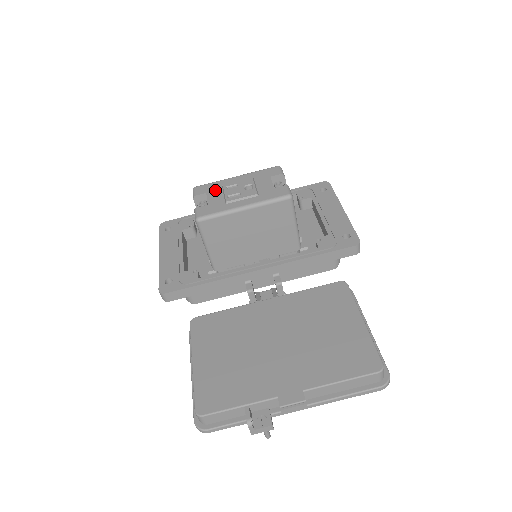
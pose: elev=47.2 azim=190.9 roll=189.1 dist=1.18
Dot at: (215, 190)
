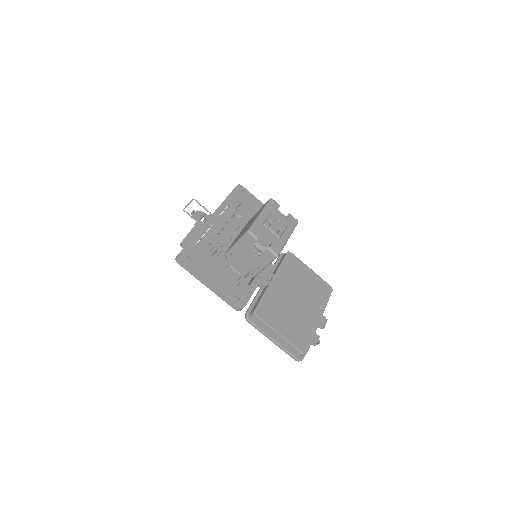
Dot at: (264, 229)
